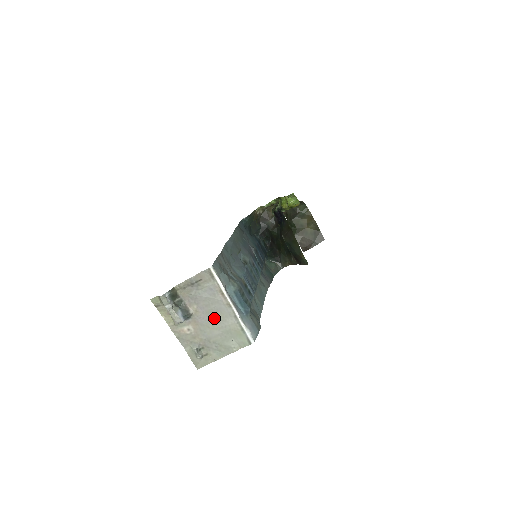
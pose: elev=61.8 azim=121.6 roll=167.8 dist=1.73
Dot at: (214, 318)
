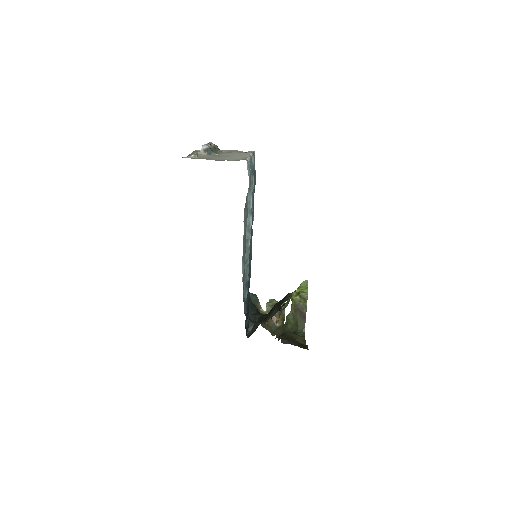
Dot at: occluded
